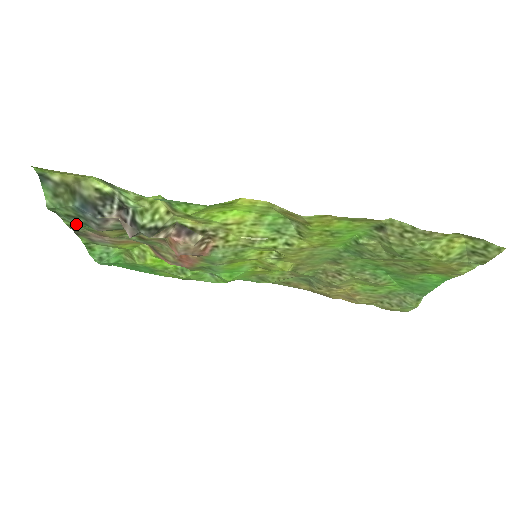
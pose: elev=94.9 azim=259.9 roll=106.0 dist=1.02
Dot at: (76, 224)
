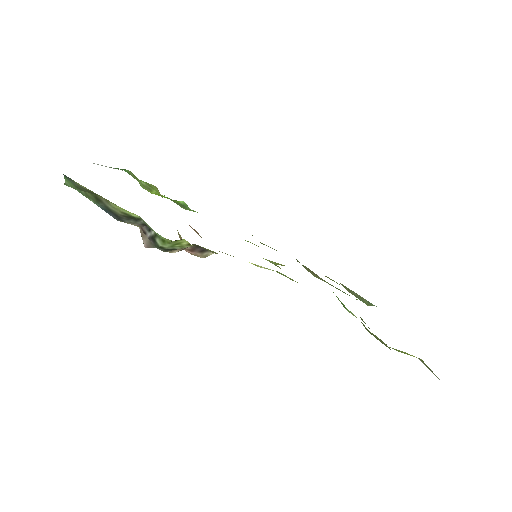
Dot at: occluded
